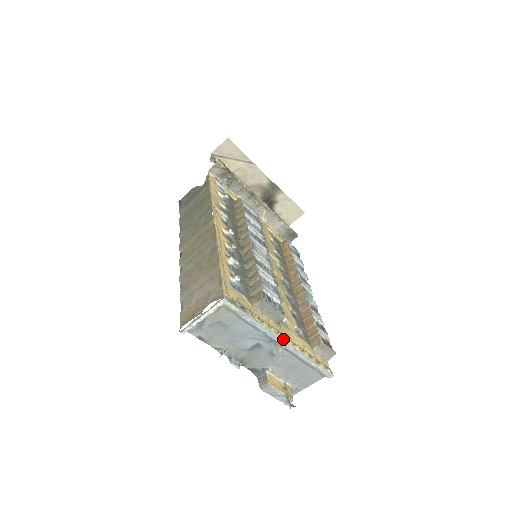
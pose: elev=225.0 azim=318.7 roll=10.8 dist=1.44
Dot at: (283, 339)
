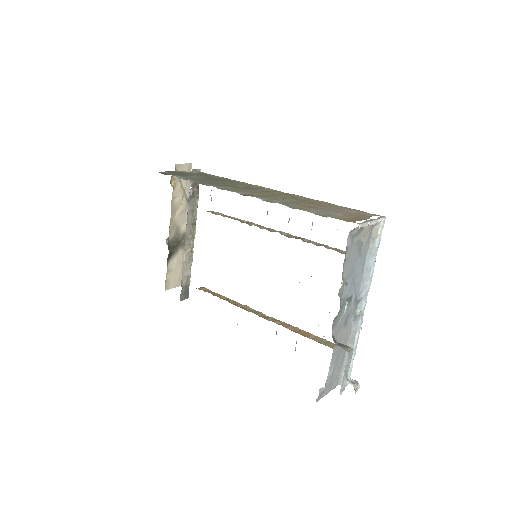
Dot at: (364, 302)
